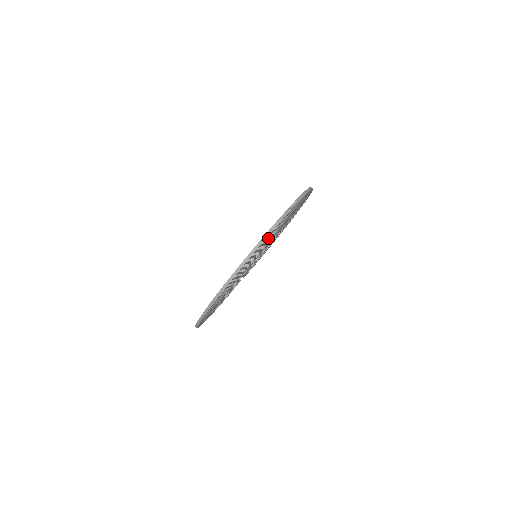
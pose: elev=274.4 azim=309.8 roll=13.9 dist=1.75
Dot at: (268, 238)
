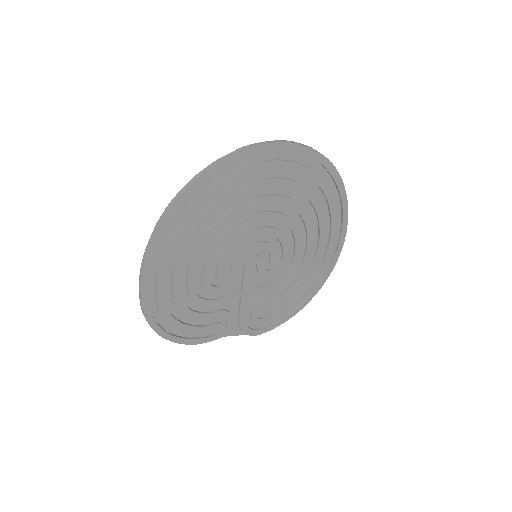
Dot at: (267, 180)
